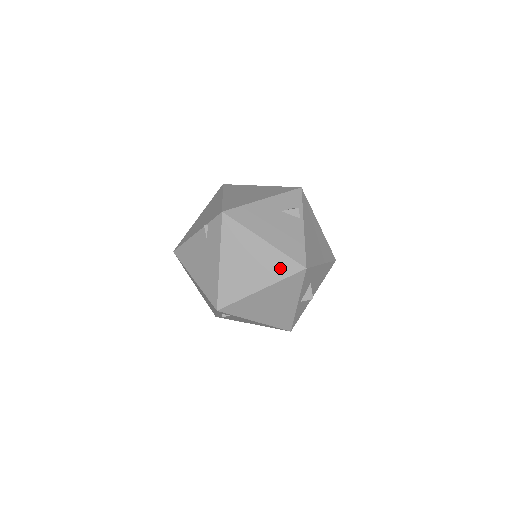
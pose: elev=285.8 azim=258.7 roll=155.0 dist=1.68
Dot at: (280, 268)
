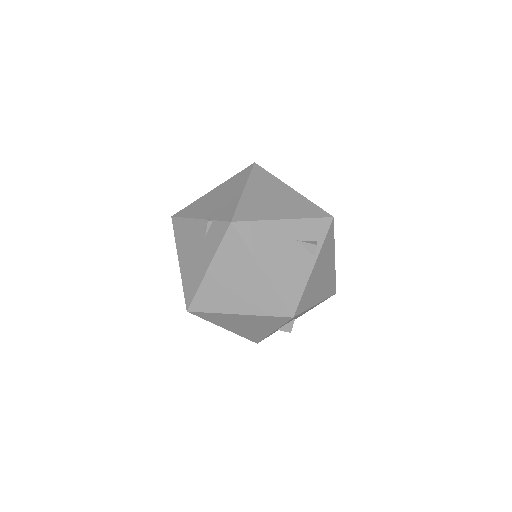
Dot at: (267, 304)
